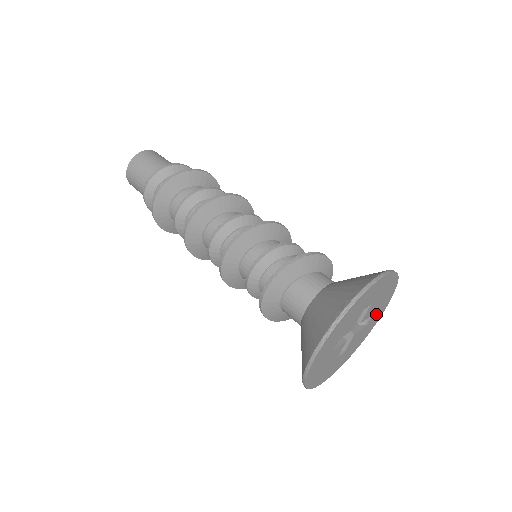
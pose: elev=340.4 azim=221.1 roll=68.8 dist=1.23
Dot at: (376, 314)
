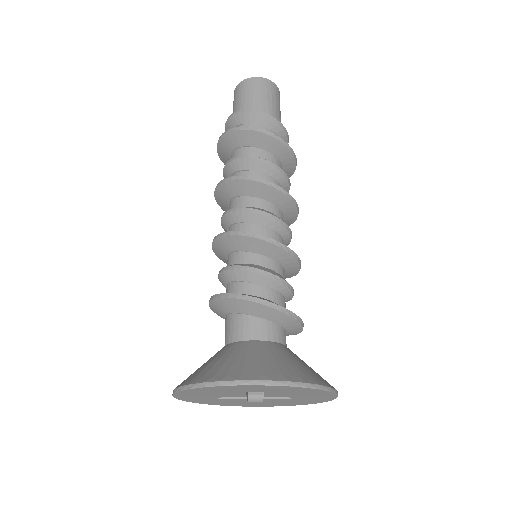
Dot at: (309, 397)
